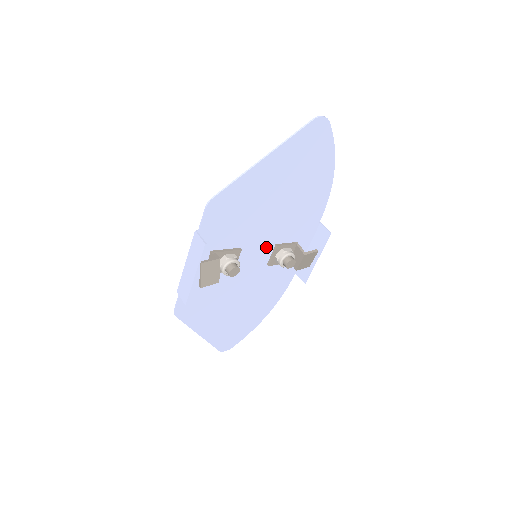
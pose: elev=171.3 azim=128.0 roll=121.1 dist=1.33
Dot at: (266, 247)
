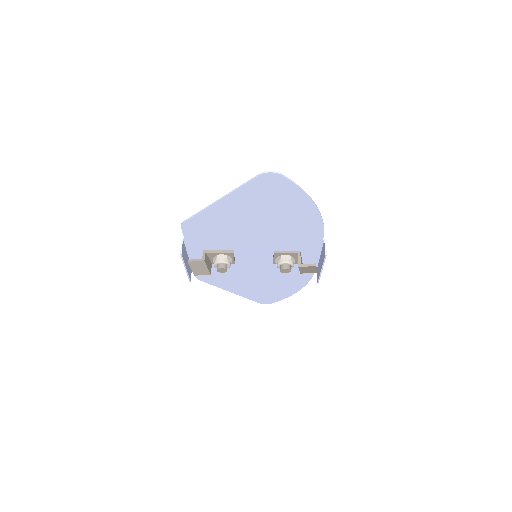
Dot at: (265, 251)
